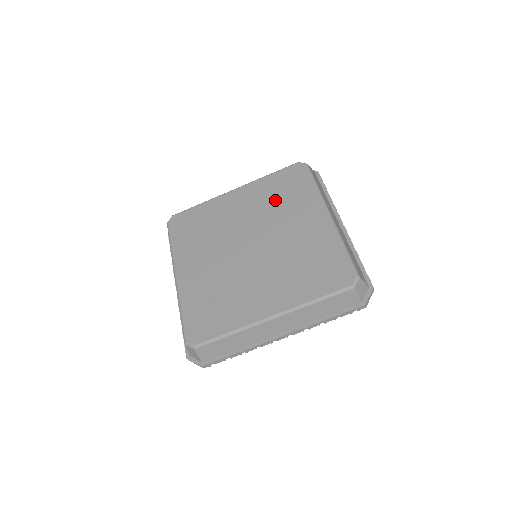
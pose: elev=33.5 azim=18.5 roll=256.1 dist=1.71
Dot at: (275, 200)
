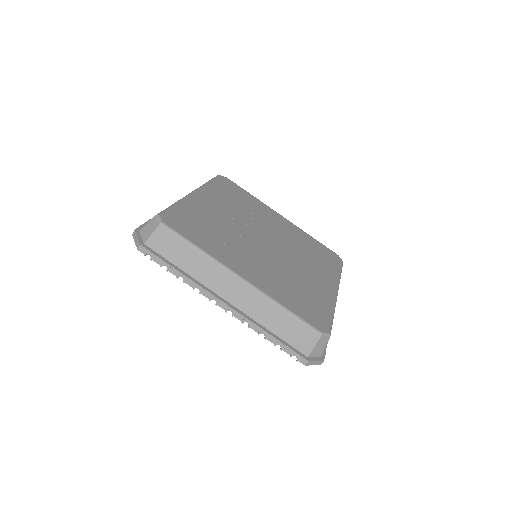
Dot at: (239, 204)
